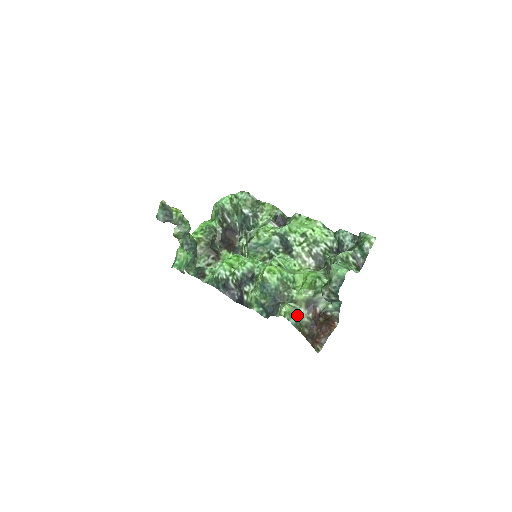
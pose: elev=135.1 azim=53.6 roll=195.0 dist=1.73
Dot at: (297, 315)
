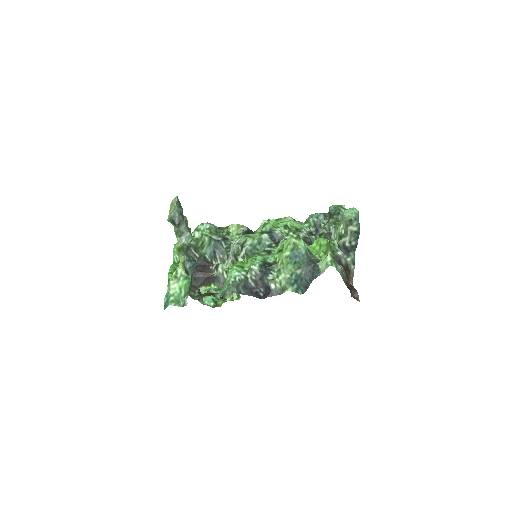
Dot at: (338, 264)
